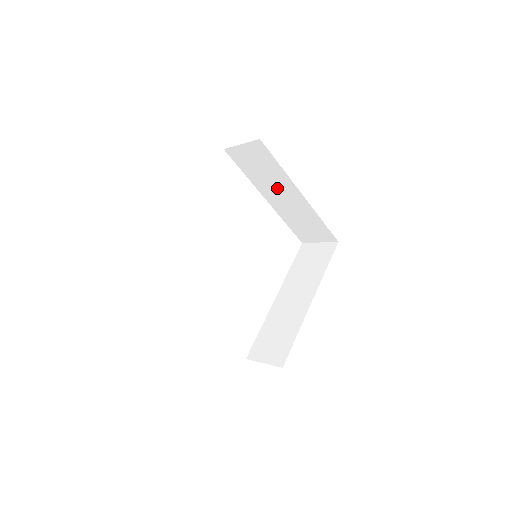
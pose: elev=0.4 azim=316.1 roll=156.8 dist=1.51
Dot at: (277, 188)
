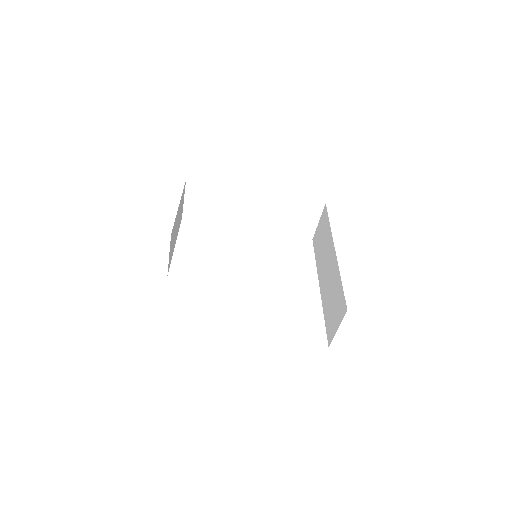
Dot at: (240, 208)
